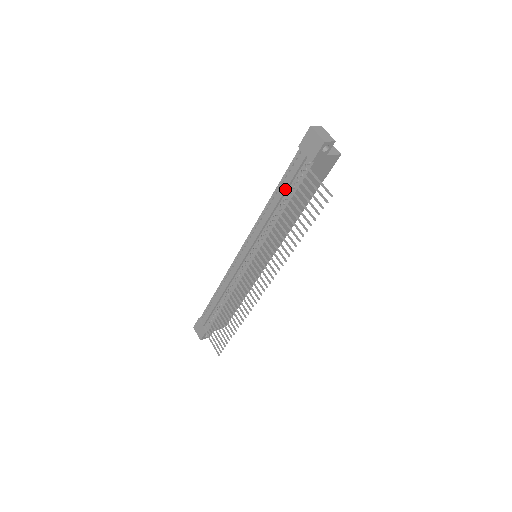
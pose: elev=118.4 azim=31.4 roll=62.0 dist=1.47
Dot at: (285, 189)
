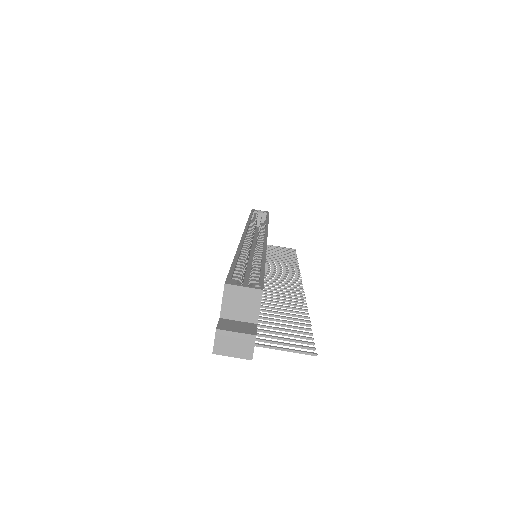
Dot at: occluded
